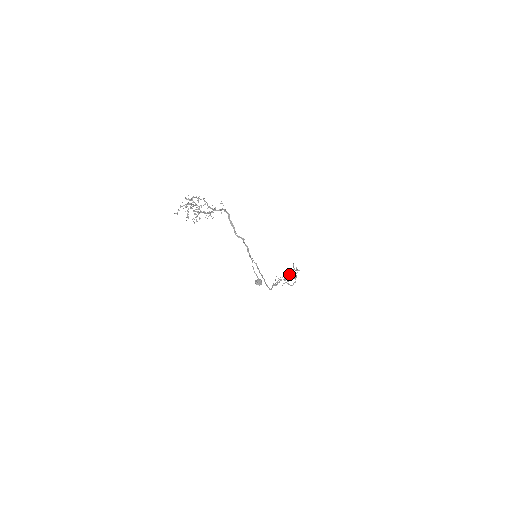
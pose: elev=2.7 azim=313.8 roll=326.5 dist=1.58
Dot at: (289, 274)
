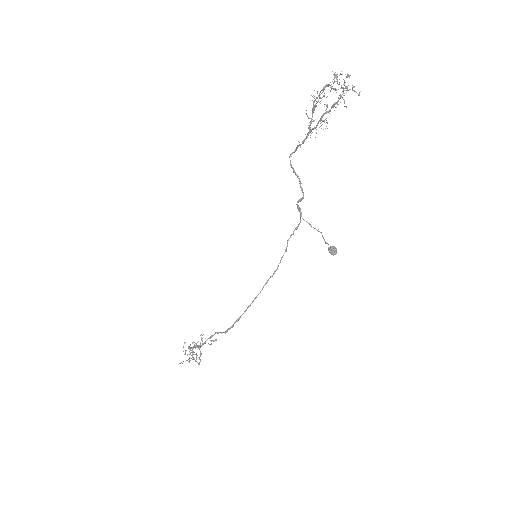
Dot at: (202, 343)
